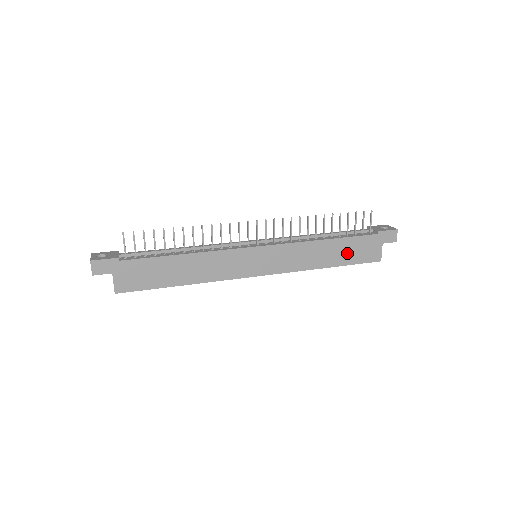
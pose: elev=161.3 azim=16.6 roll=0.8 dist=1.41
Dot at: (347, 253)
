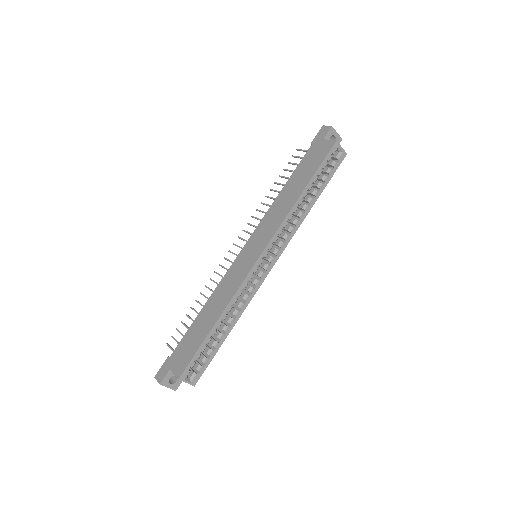
Dot at: (305, 173)
